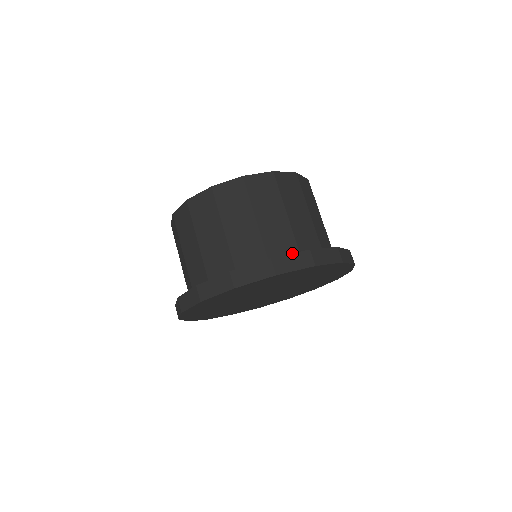
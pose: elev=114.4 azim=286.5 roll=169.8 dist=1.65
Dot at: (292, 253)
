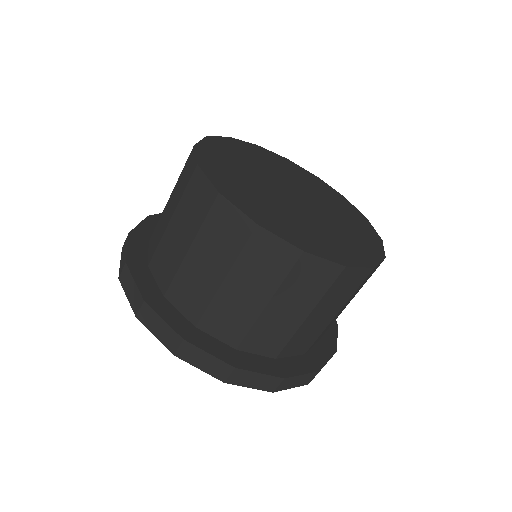
Dot at: (212, 354)
